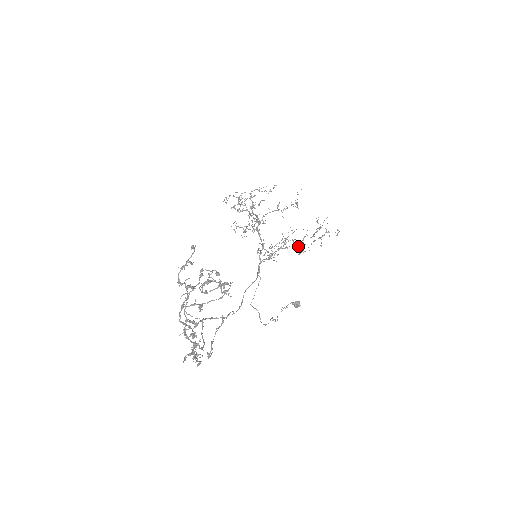
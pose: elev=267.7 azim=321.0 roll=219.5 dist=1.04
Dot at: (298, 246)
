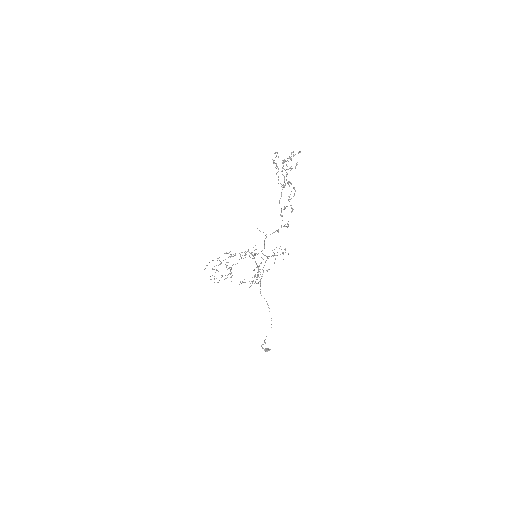
Dot at: (274, 255)
